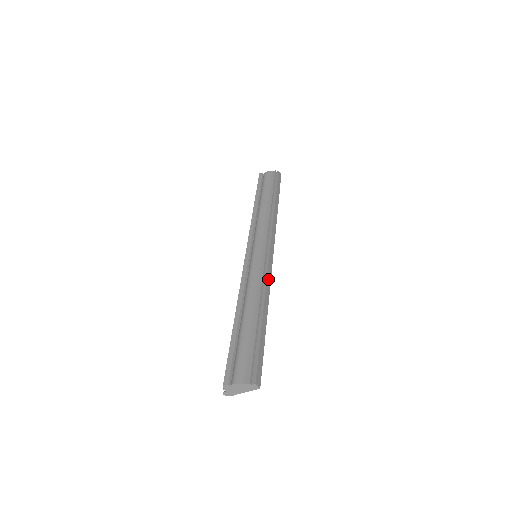
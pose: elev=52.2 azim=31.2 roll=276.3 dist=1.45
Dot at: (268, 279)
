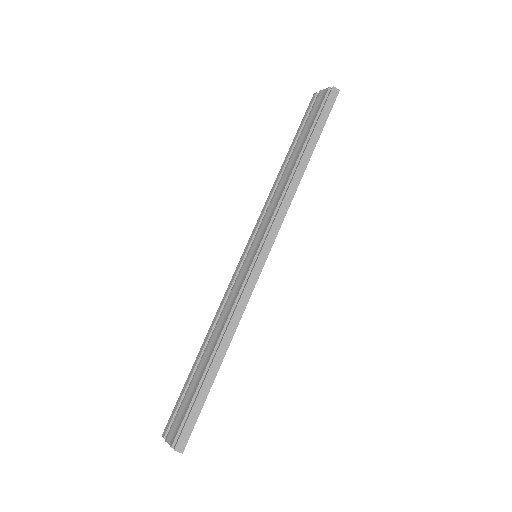
Dot at: (241, 303)
